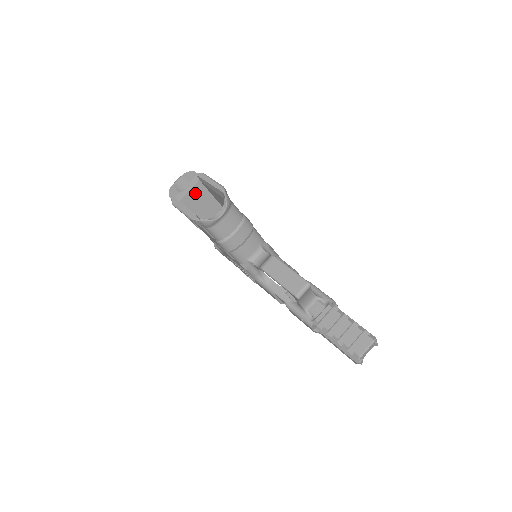
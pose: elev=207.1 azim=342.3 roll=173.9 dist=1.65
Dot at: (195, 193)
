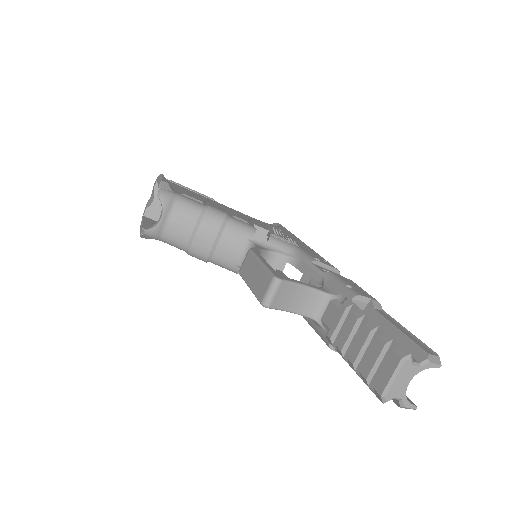
Dot at: occluded
